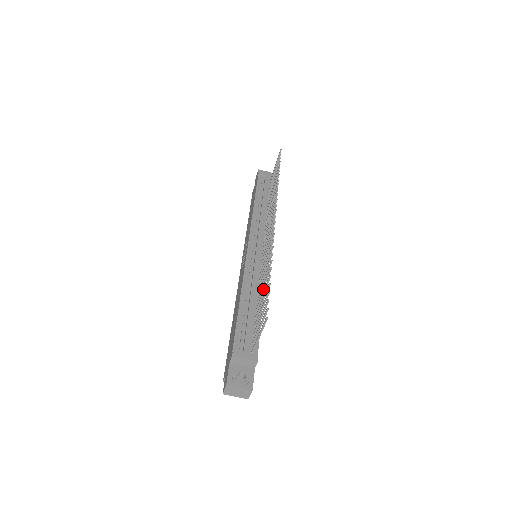
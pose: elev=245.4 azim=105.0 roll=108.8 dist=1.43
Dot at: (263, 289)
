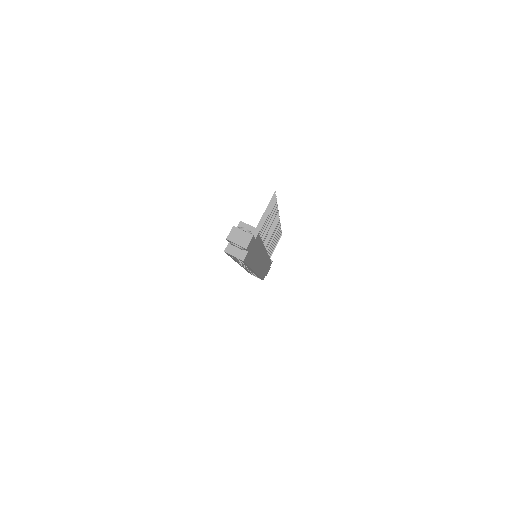
Dot at: occluded
